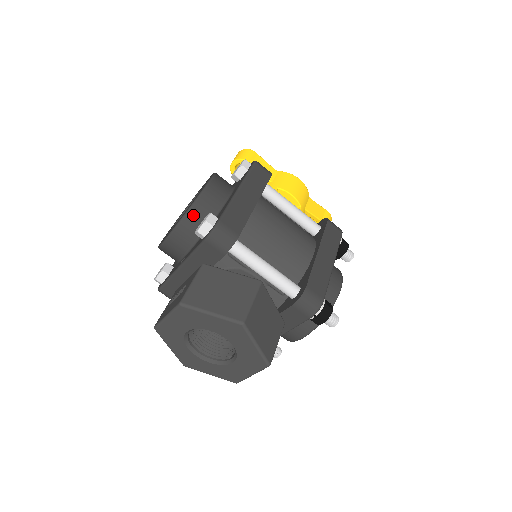
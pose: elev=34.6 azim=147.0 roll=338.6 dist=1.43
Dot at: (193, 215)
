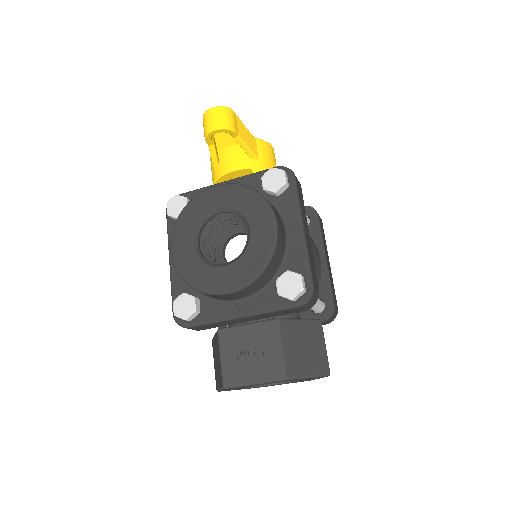
Dot at: (269, 269)
